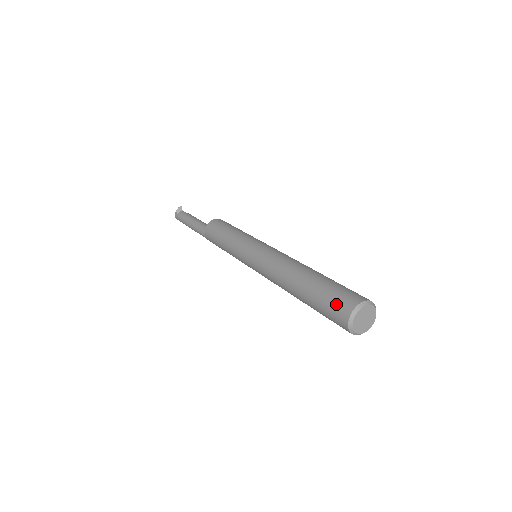
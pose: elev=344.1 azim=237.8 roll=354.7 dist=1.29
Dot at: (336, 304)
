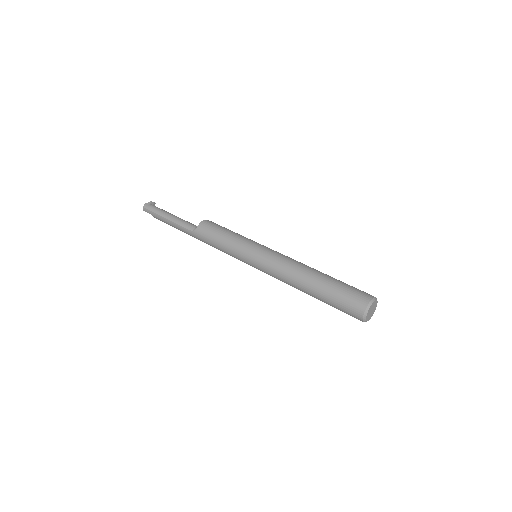
Dot at: (359, 291)
